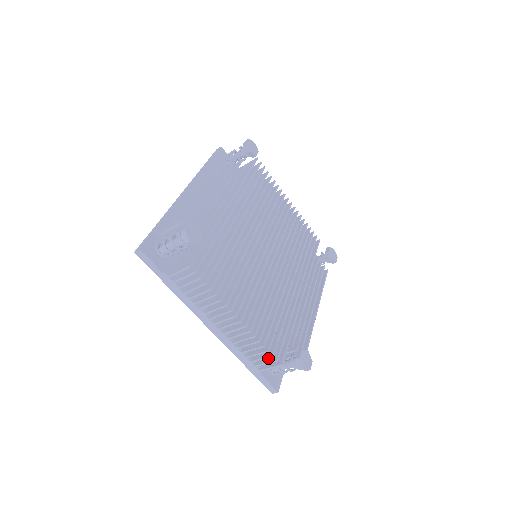
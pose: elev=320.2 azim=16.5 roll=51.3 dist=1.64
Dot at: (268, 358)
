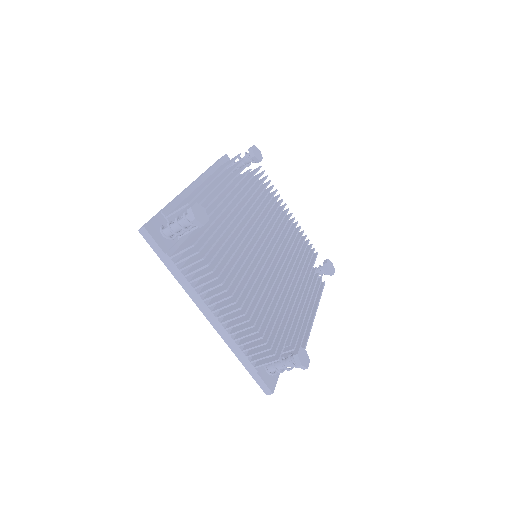
Dot at: (265, 353)
